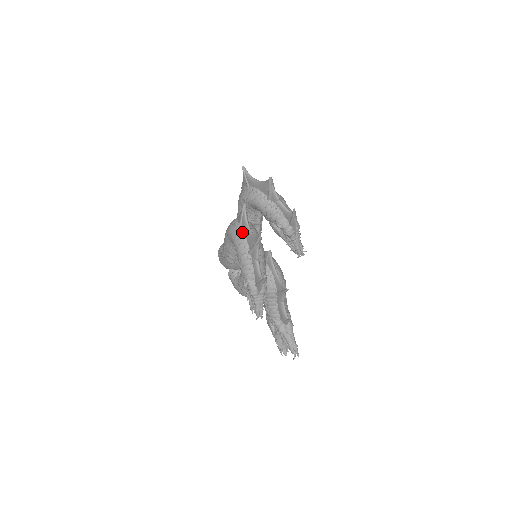
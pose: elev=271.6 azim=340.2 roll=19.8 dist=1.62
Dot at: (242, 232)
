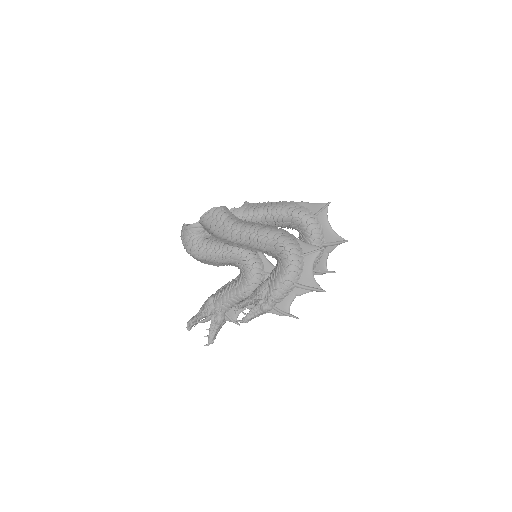
Dot at: (303, 263)
